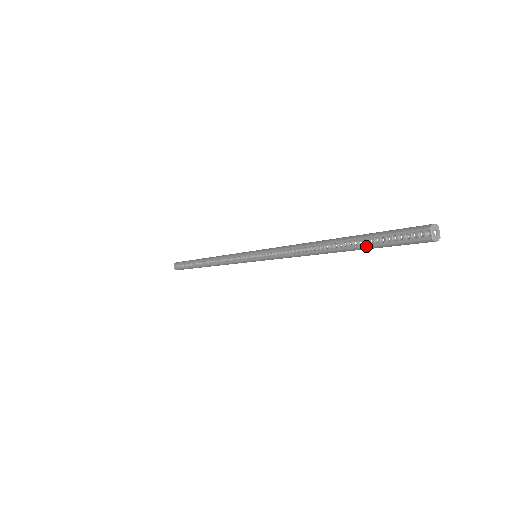
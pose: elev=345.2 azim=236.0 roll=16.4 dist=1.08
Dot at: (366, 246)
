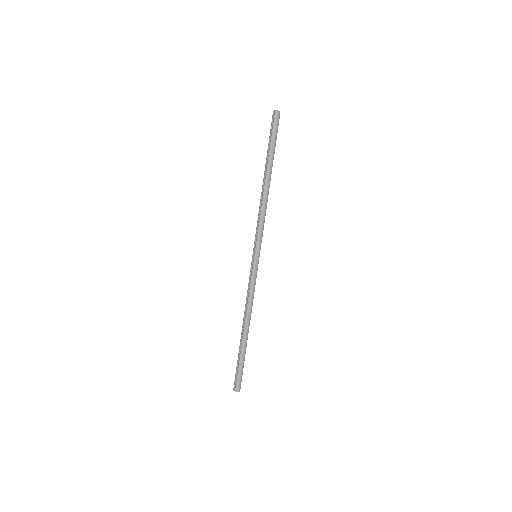
Dot at: (269, 150)
